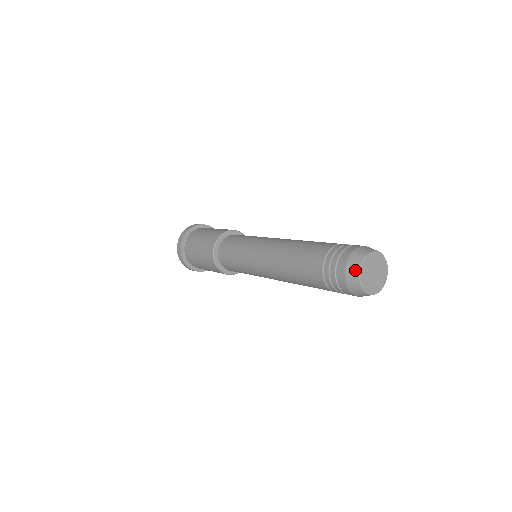
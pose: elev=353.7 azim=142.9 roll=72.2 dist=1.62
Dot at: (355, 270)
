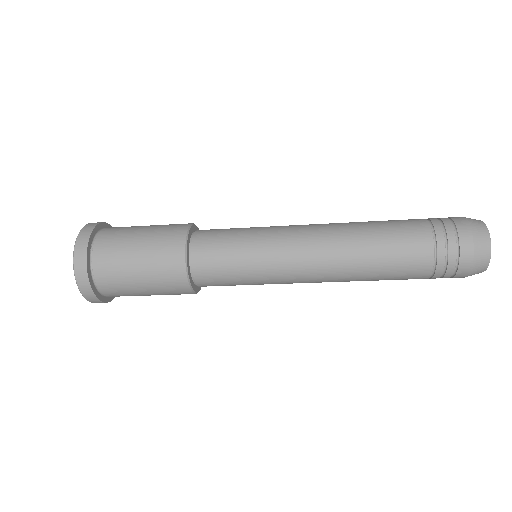
Dot at: occluded
